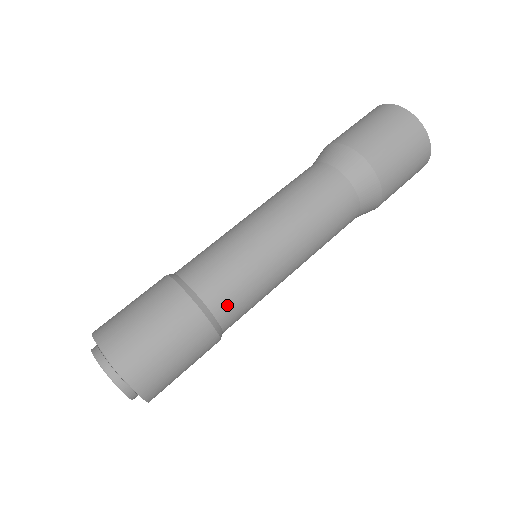
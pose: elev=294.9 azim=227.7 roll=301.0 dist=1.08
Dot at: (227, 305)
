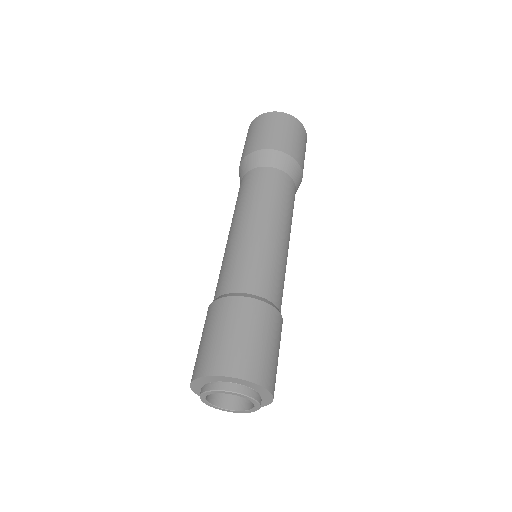
Dot at: (280, 297)
